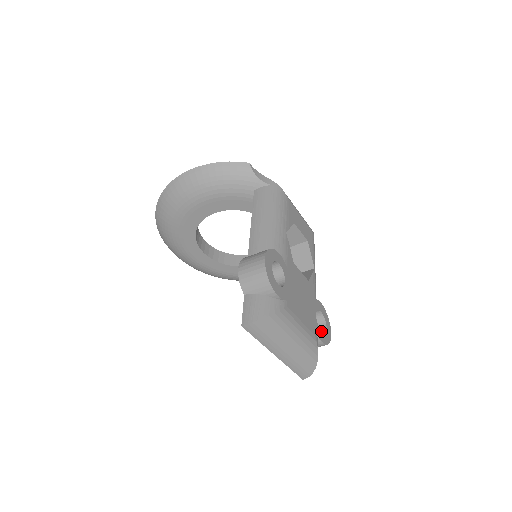
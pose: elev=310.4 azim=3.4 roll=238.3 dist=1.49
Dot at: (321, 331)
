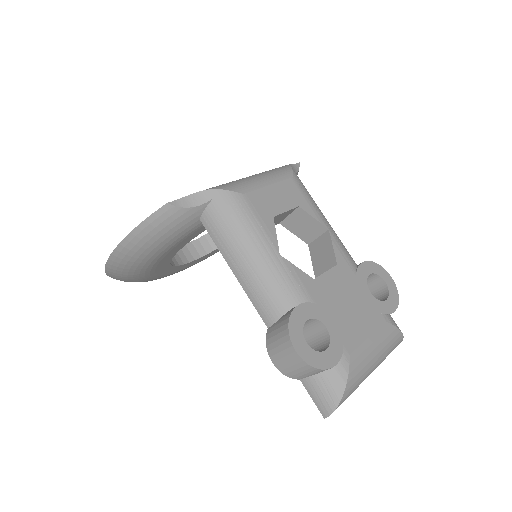
Dot at: (381, 288)
